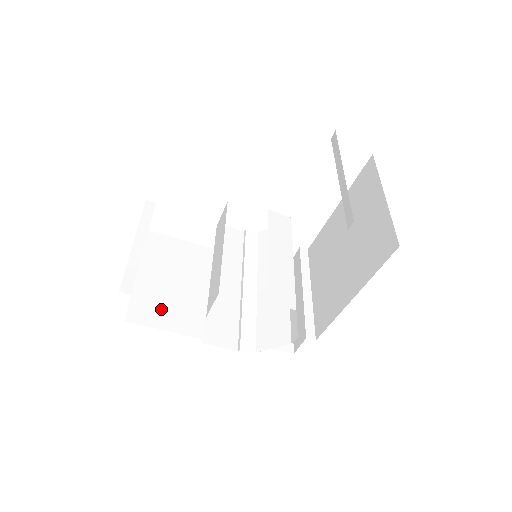
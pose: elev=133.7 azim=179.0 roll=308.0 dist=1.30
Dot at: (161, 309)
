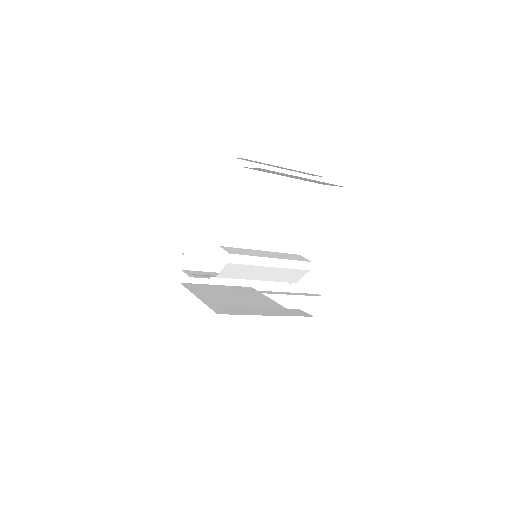
Dot at: (202, 289)
